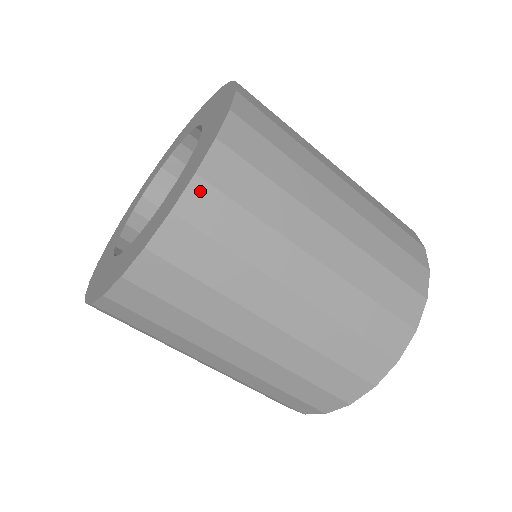
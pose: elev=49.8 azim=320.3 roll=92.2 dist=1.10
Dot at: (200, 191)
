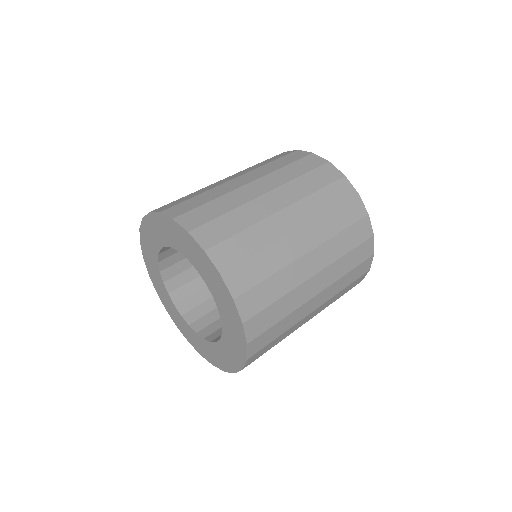
Dot at: (250, 325)
